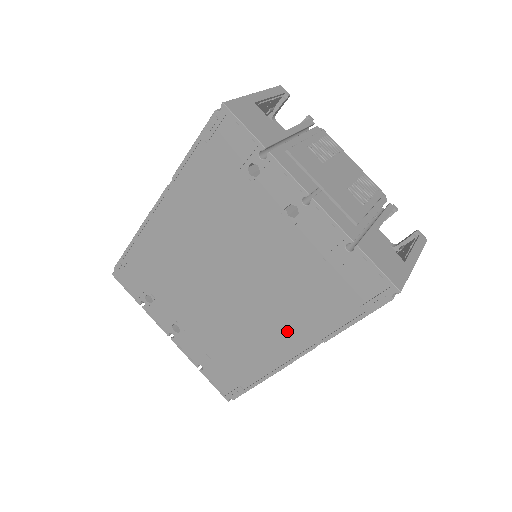
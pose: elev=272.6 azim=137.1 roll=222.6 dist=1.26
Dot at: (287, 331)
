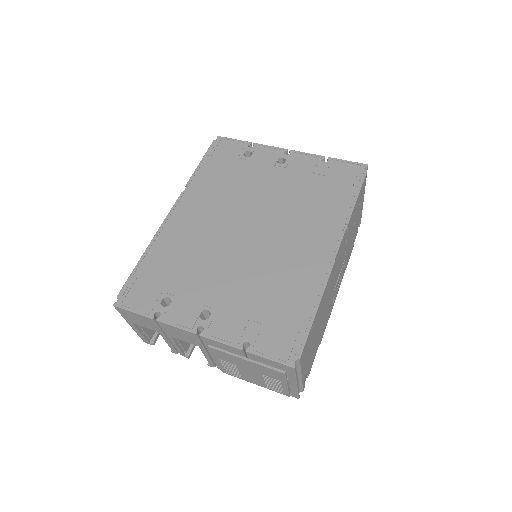
Dot at: (316, 236)
